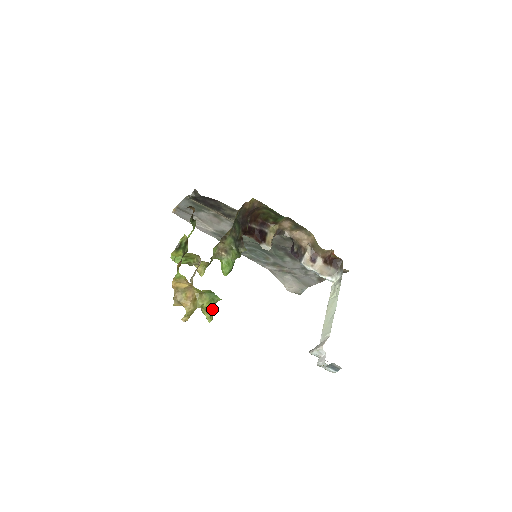
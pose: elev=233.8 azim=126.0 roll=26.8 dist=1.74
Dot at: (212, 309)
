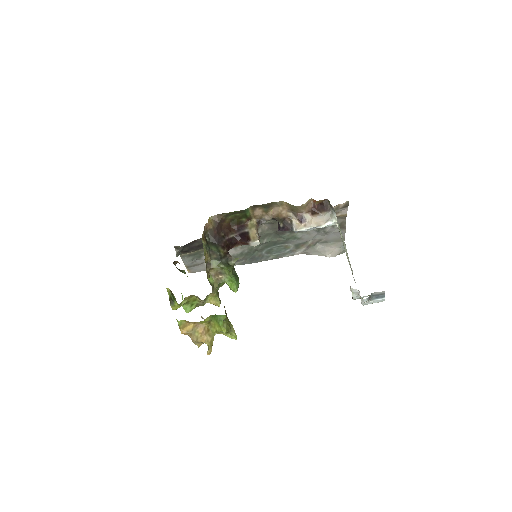
Dot at: (224, 328)
